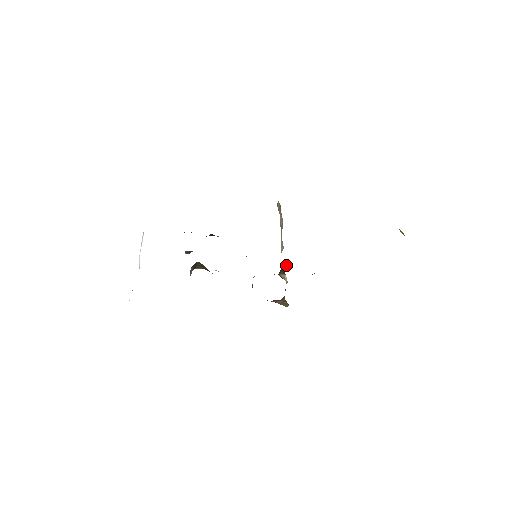
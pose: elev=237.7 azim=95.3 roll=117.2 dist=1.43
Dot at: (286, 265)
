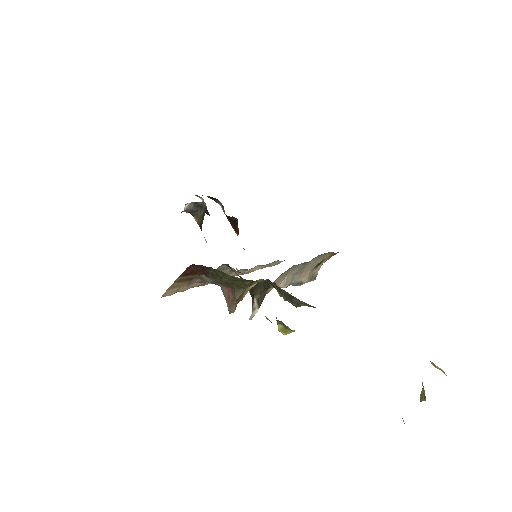
Dot at: occluded
